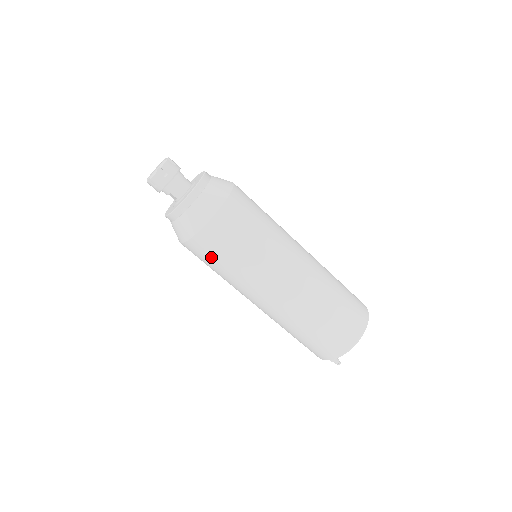
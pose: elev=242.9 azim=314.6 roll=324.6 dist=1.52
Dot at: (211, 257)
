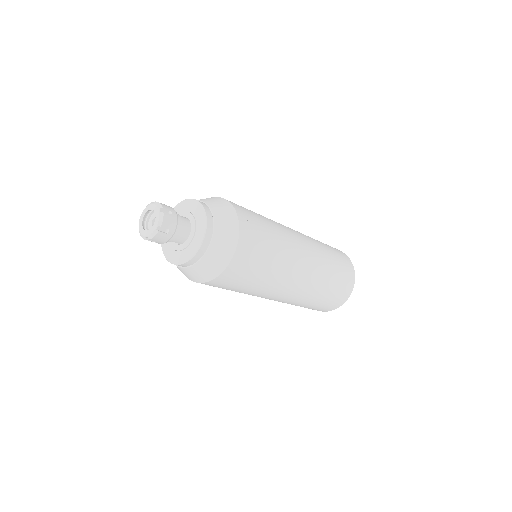
Dot at: (226, 287)
